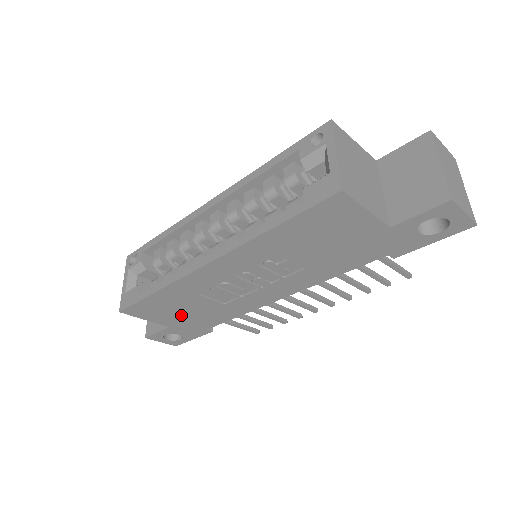
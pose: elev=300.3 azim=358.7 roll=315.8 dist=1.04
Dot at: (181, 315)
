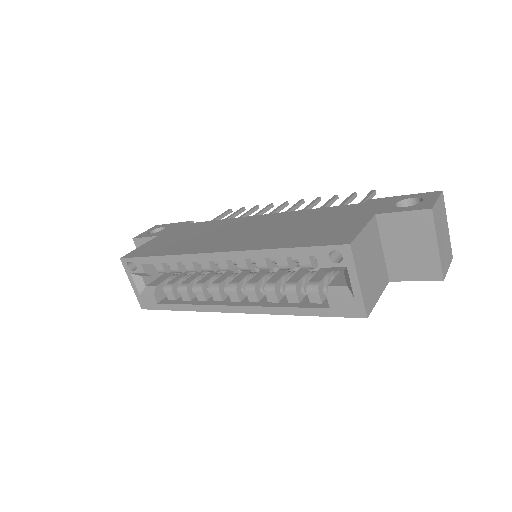
Dot at: occluded
